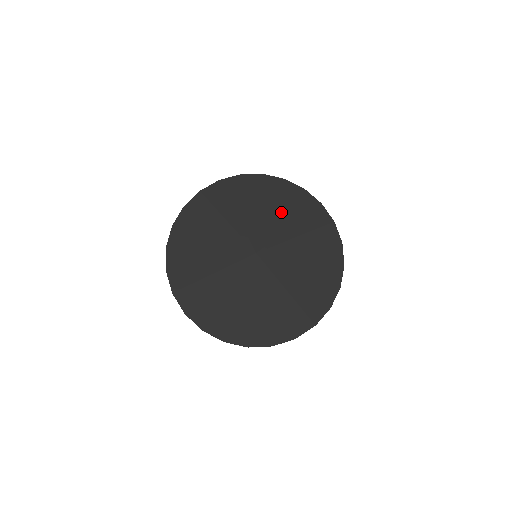
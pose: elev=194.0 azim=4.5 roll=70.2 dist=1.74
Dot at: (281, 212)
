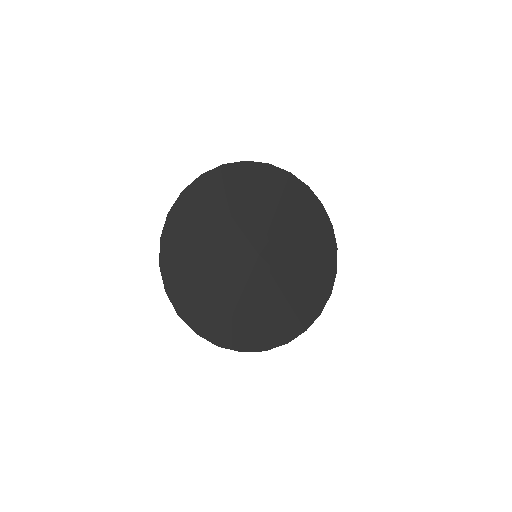
Dot at: (273, 203)
